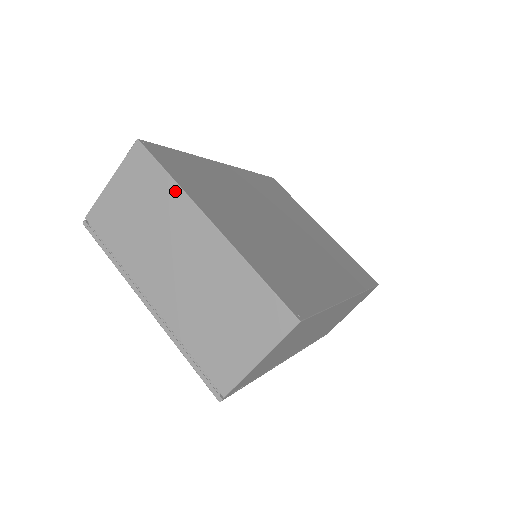
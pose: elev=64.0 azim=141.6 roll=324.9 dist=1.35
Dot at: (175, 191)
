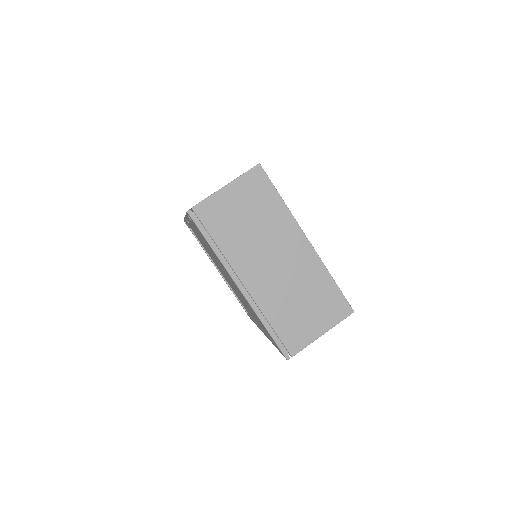
Dot at: (284, 211)
